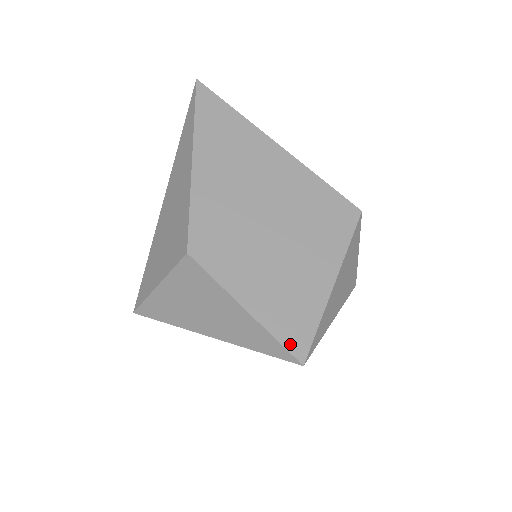
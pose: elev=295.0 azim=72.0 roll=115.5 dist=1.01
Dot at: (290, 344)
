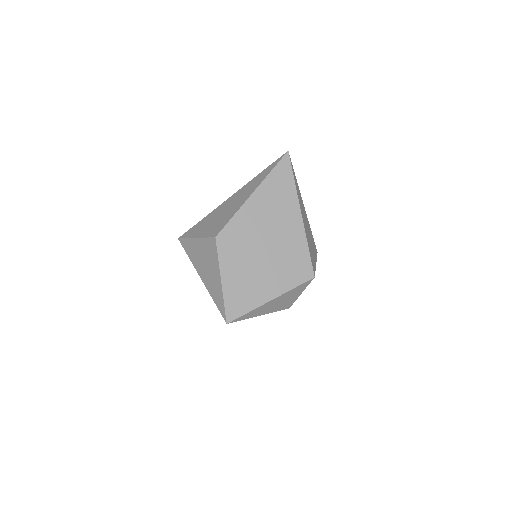
Dot at: (229, 311)
